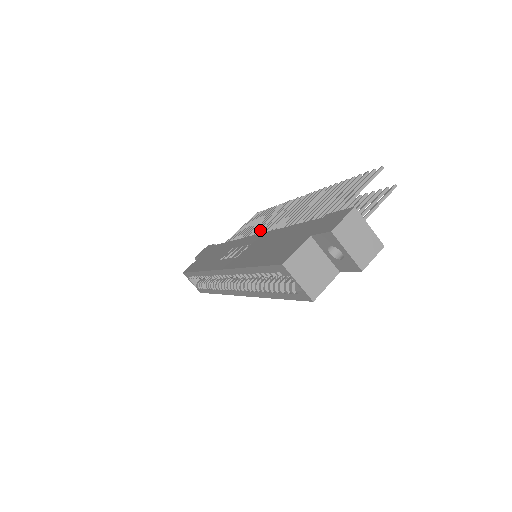
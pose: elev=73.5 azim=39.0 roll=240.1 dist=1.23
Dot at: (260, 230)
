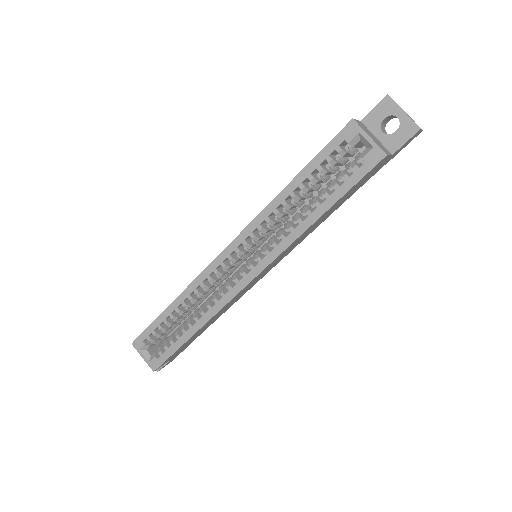
Dot at: occluded
